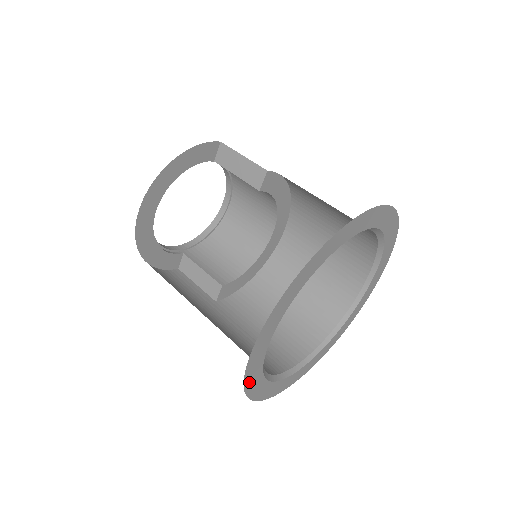
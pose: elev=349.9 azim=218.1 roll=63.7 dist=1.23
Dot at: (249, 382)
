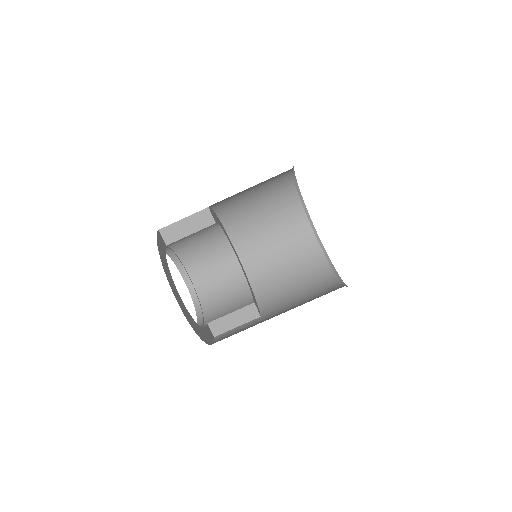
Dot at: occluded
